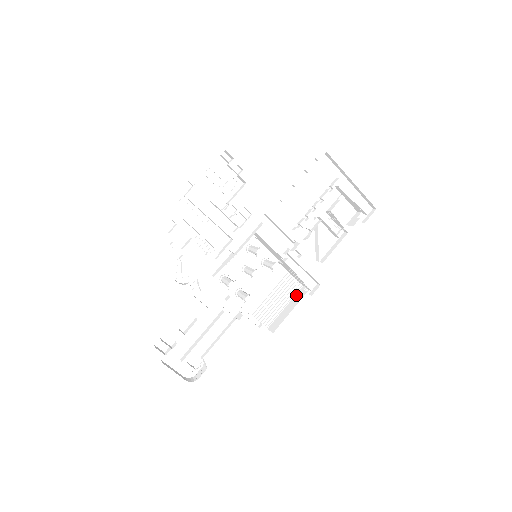
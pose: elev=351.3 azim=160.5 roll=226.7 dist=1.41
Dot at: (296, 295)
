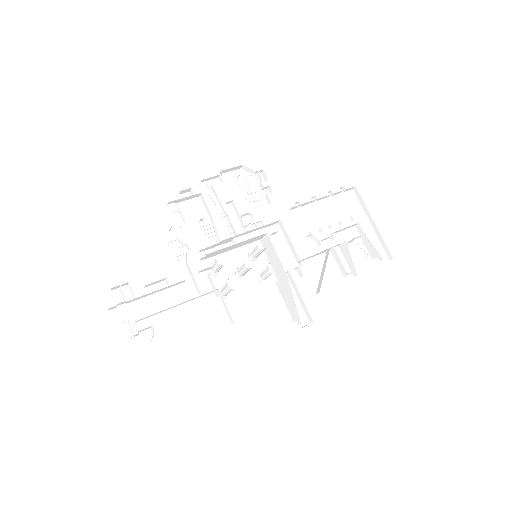
Dot at: (283, 326)
